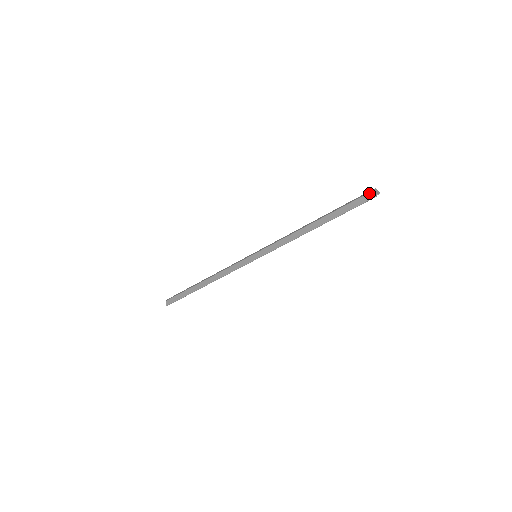
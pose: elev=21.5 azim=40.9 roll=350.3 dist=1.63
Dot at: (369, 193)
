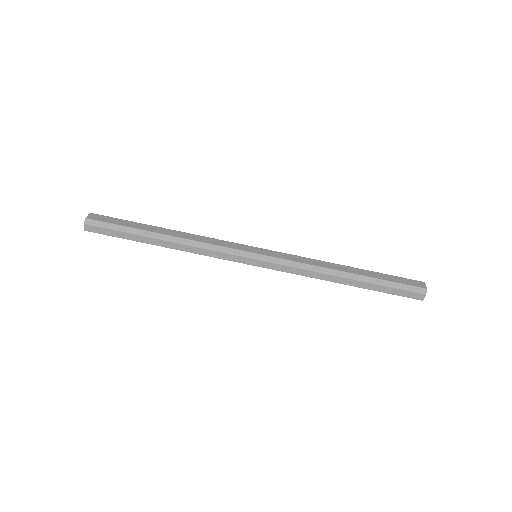
Dot at: (420, 294)
